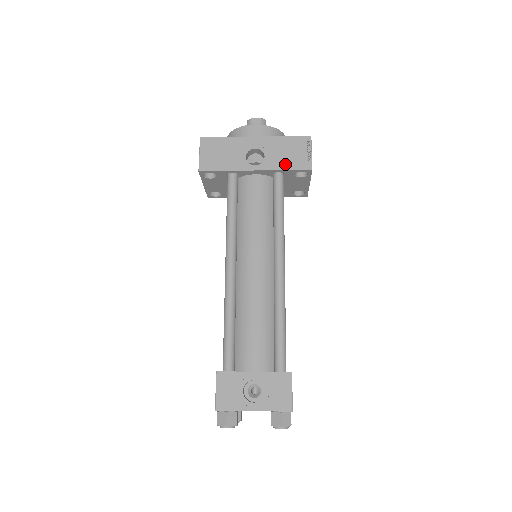
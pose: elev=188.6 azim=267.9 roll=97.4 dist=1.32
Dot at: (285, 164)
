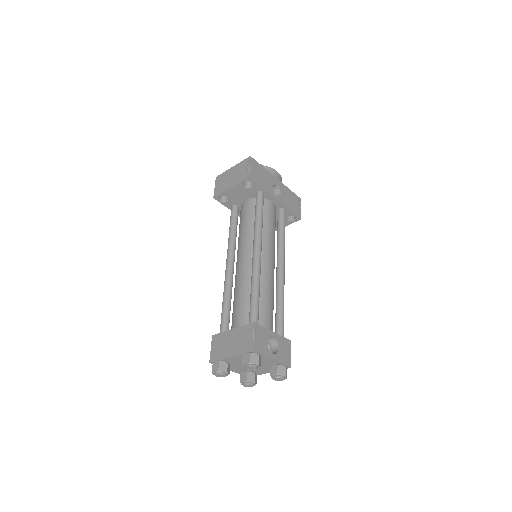
Dot at: (290, 206)
